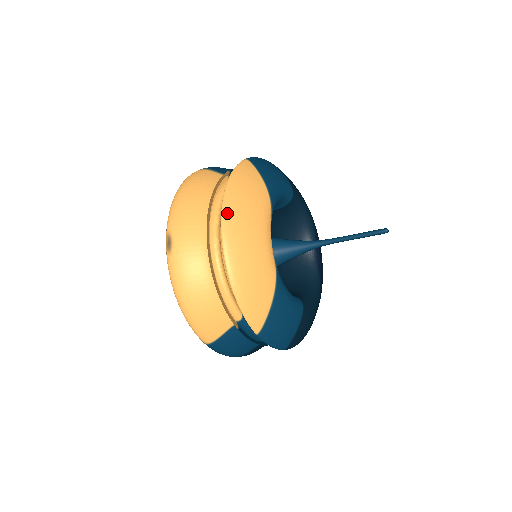
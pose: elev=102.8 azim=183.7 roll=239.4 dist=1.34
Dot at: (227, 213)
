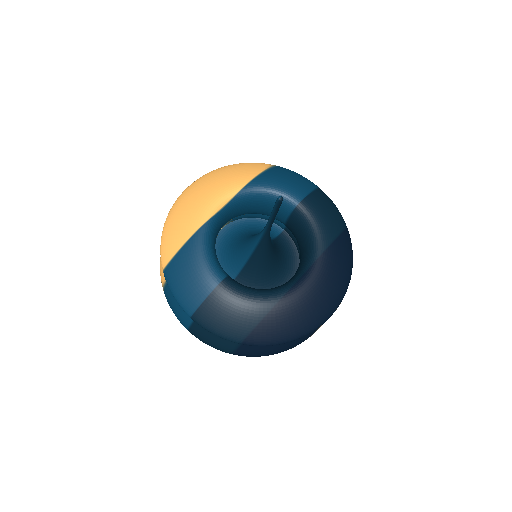
Dot at: (204, 176)
